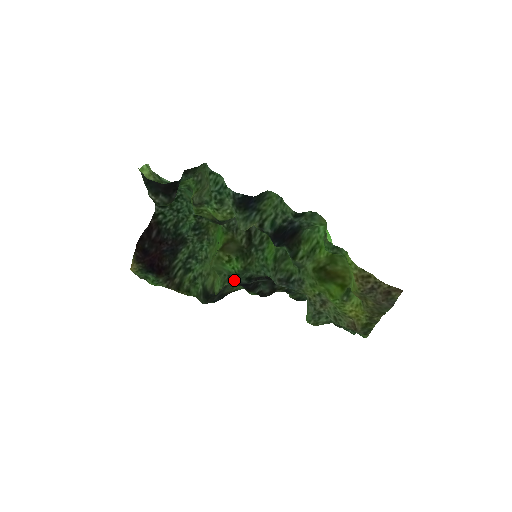
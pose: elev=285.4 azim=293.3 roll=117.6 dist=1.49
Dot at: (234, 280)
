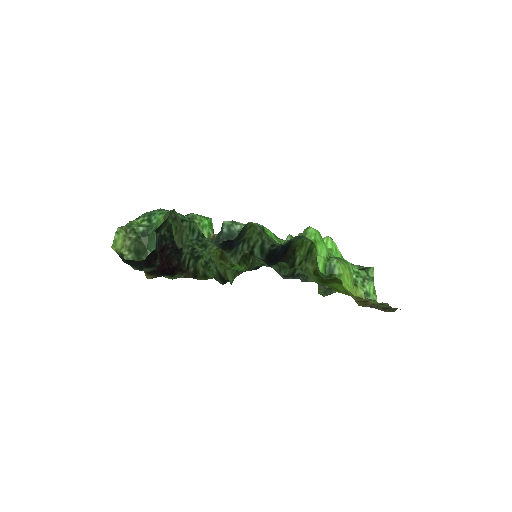
Dot at: occluded
